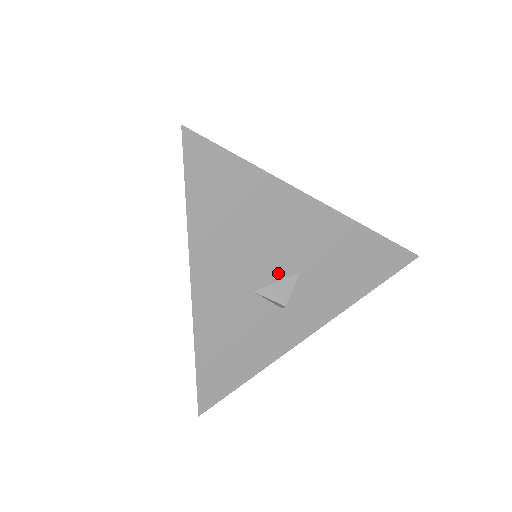
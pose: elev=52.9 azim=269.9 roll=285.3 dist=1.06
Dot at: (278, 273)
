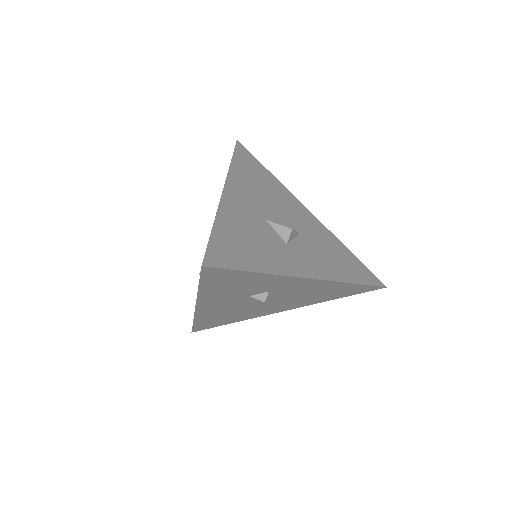
Dot at: (284, 223)
